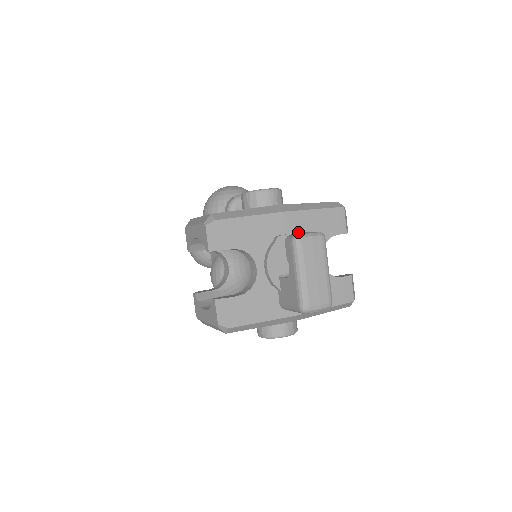
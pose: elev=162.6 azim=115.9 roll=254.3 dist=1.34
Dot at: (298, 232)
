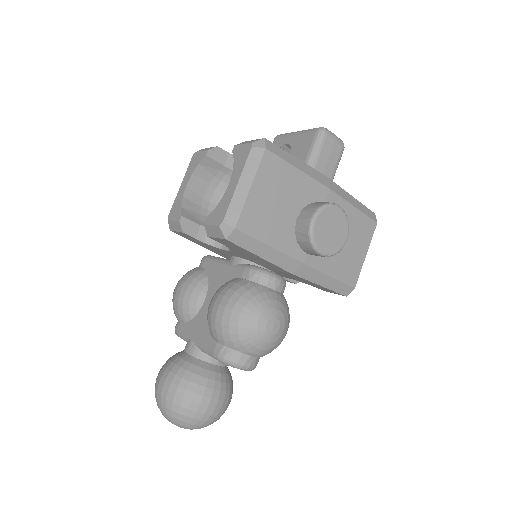
Dot at: occluded
